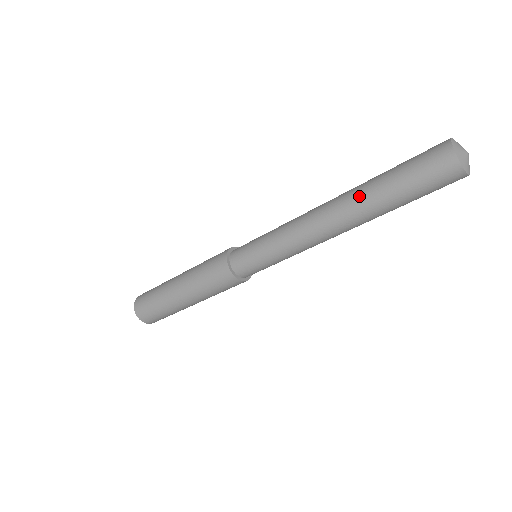
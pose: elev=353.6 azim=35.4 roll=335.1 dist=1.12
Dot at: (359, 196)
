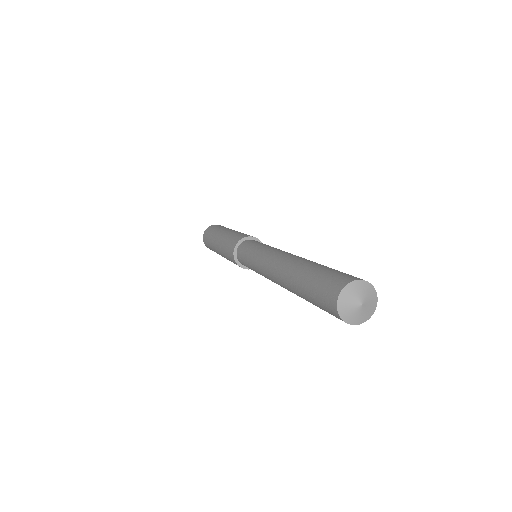
Dot at: (291, 273)
